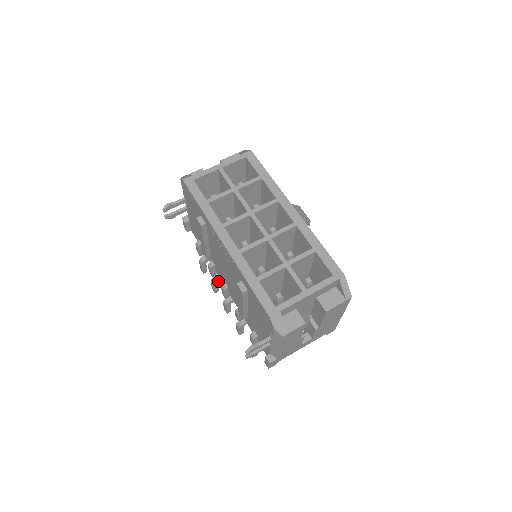
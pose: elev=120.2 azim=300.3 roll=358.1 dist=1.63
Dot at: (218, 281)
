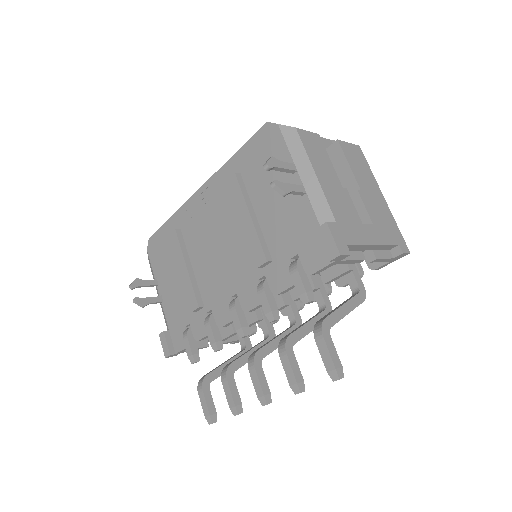
Dot at: (231, 370)
